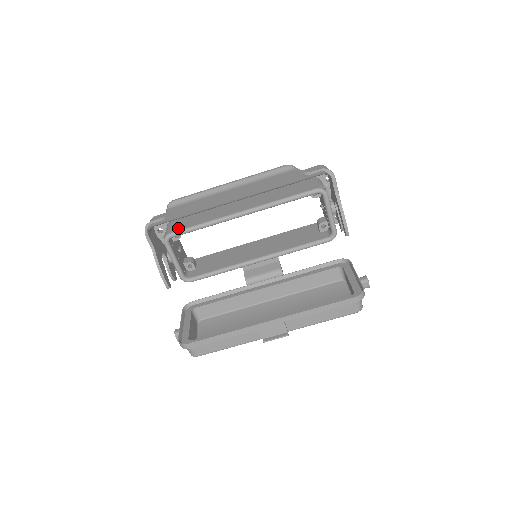
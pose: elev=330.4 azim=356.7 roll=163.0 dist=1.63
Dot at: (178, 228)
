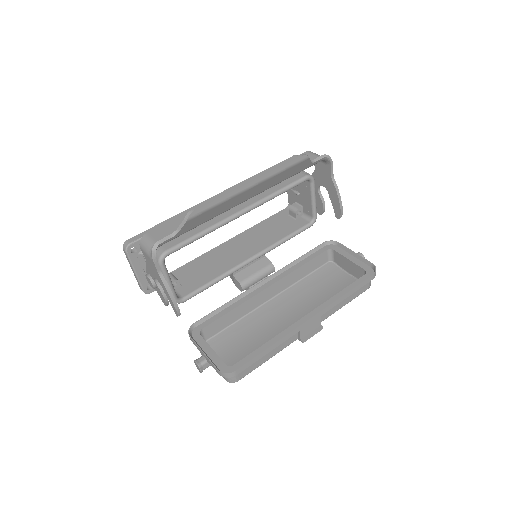
Dot at: (172, 242)
